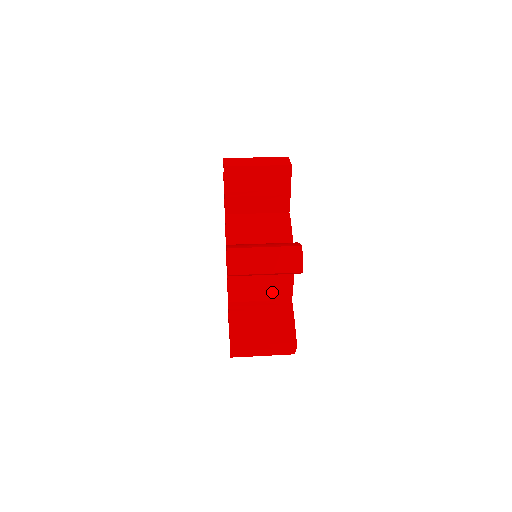
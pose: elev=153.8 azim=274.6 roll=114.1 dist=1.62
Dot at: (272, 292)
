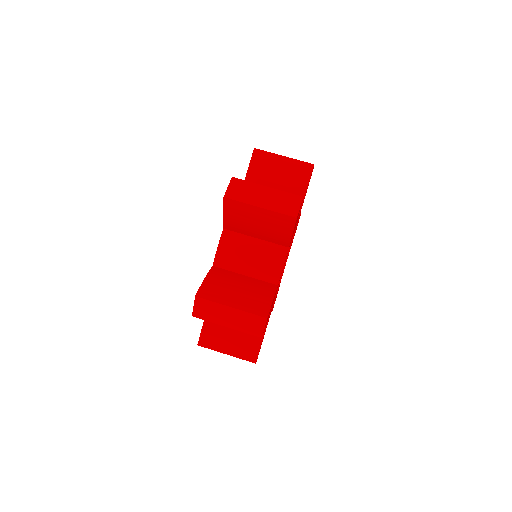
Dot at: occluded
